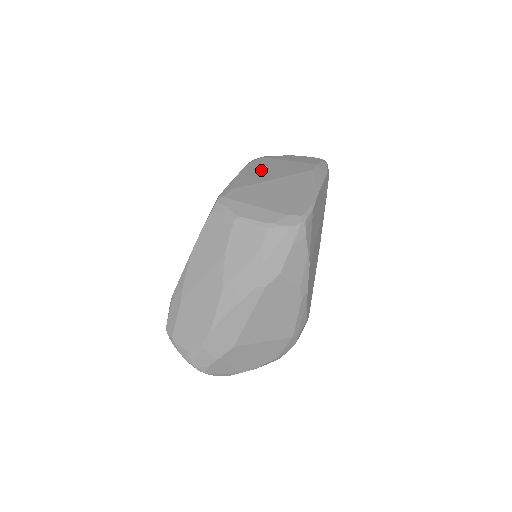
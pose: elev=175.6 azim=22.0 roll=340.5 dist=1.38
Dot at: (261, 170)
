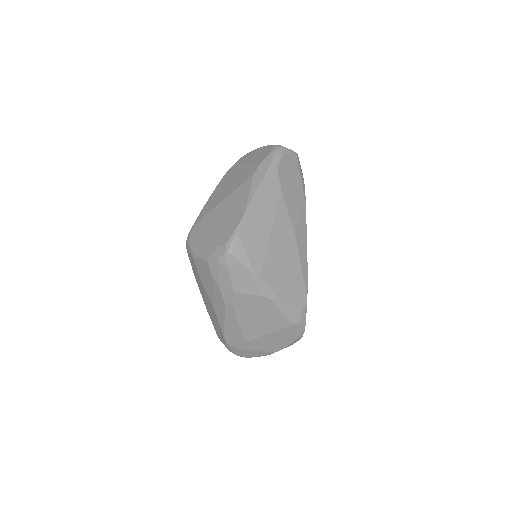
Dot at: (223, 187)
